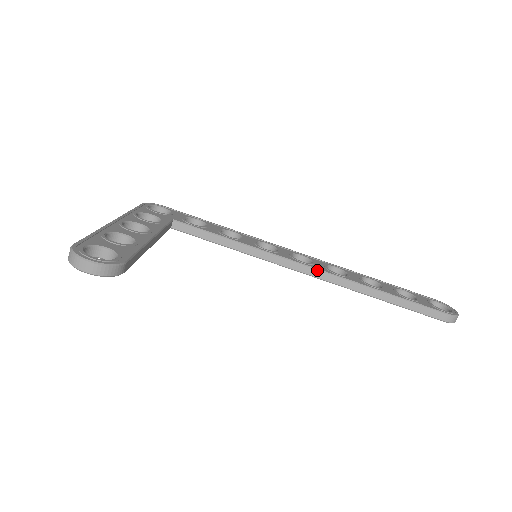
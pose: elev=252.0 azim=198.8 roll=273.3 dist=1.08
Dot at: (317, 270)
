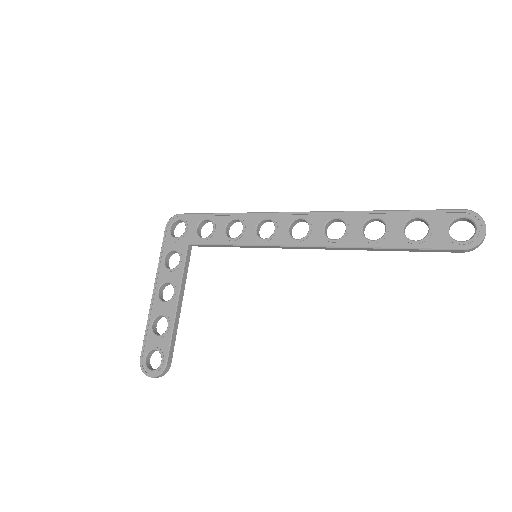
Dot at: (311, 247)
